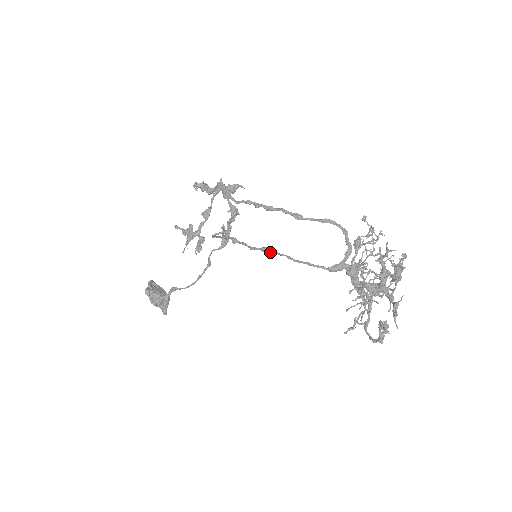
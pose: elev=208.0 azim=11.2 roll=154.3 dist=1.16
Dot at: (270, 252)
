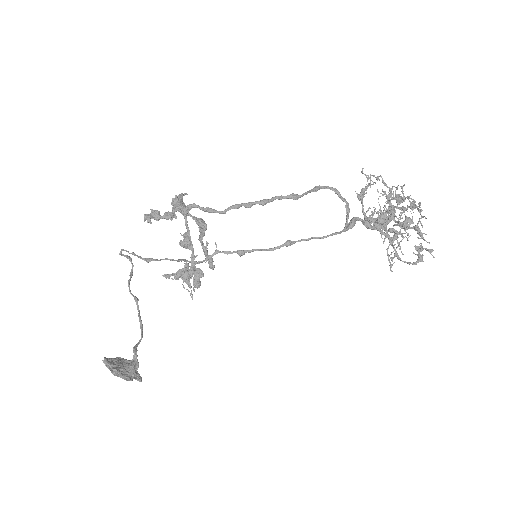
Dot at: (294, 243)
